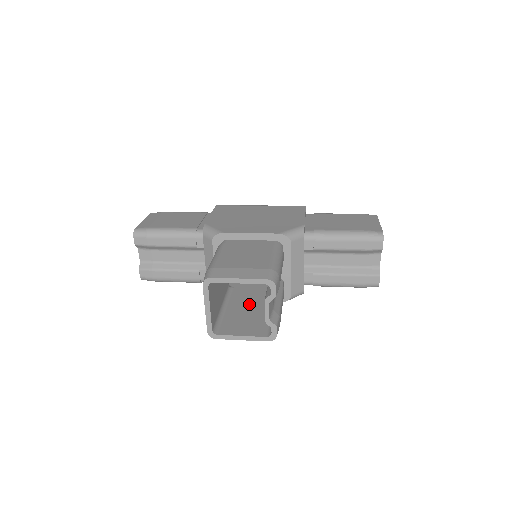
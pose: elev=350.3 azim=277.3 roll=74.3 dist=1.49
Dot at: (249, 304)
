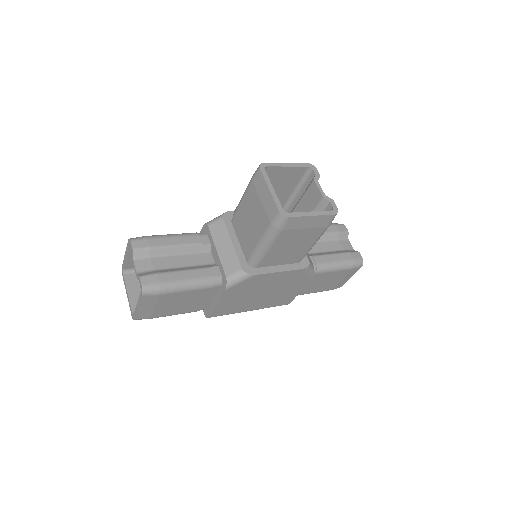
Dot at: occluded
